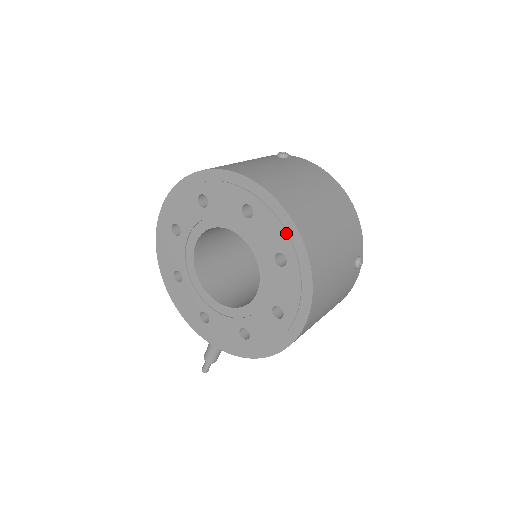
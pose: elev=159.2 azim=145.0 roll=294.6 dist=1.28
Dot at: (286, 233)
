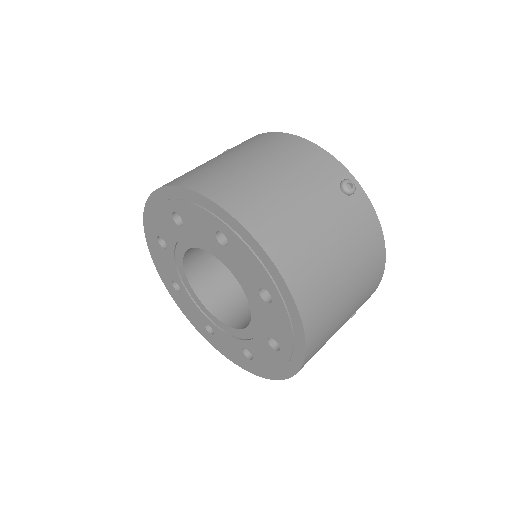
Dot at: (292, 343)
